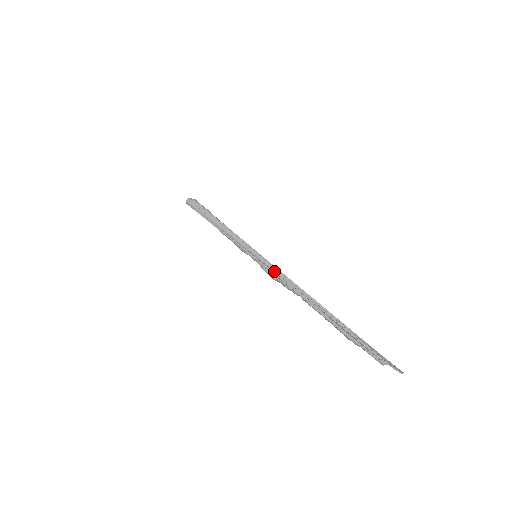
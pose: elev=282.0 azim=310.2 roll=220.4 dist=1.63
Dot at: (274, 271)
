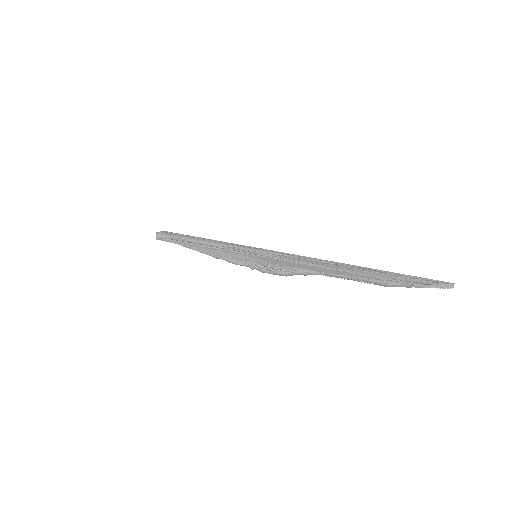
Dot at: (283, 258)
